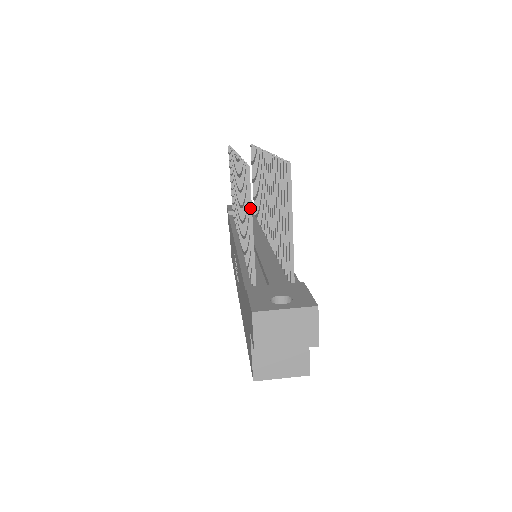
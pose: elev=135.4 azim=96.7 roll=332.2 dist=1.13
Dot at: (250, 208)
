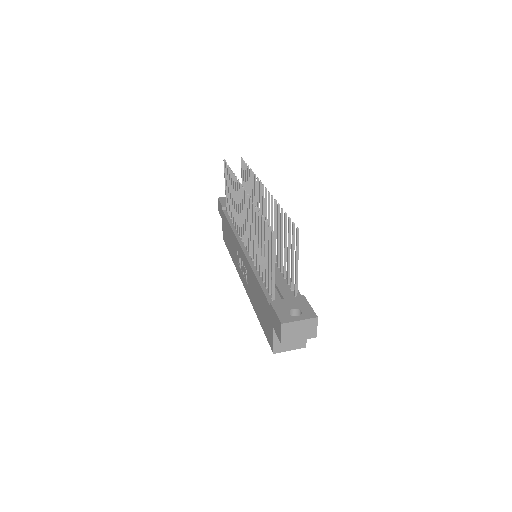
Dot at: (273, 255)
